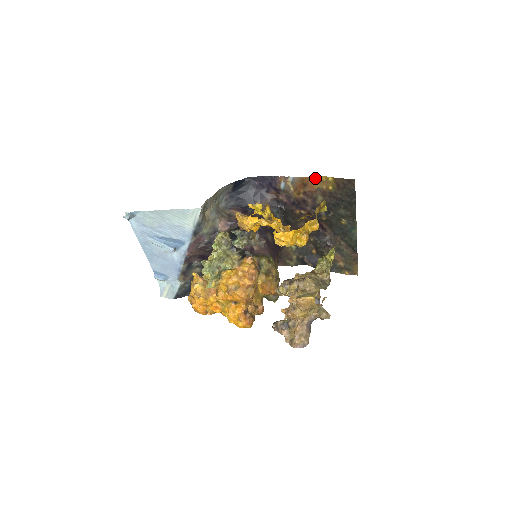
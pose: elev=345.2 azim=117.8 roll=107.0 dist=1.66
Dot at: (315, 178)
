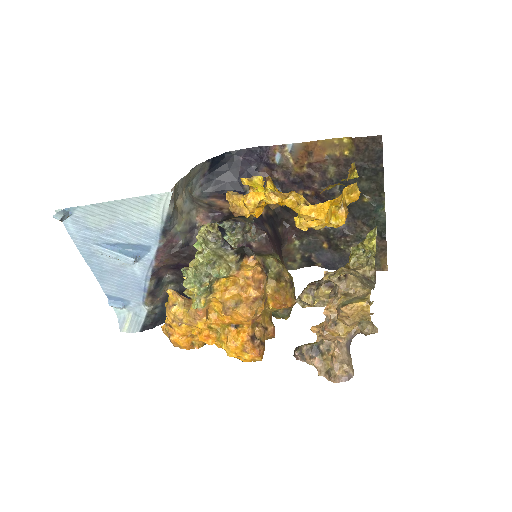
Dot at: (323, 142)
